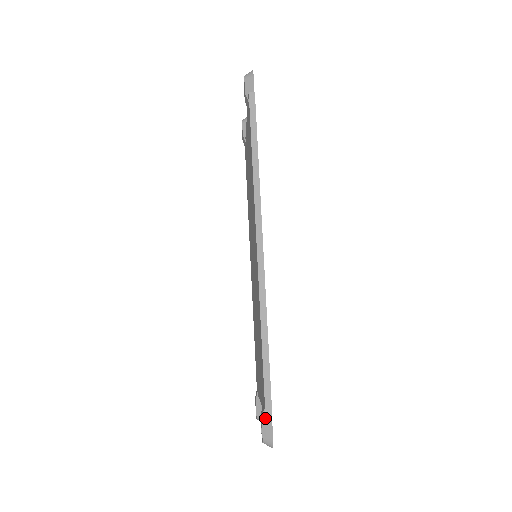
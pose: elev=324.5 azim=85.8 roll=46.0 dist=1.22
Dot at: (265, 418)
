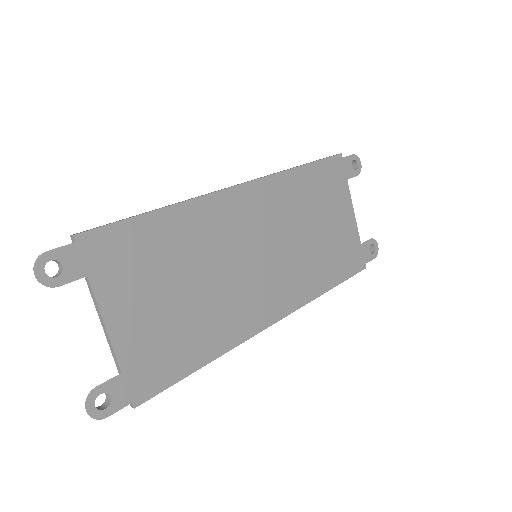
Dot at: (70, 248)
